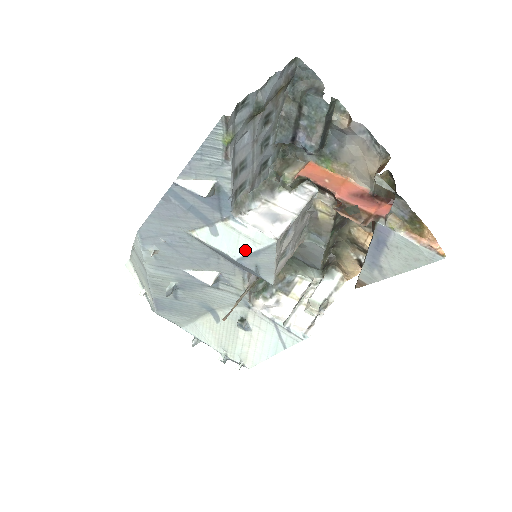
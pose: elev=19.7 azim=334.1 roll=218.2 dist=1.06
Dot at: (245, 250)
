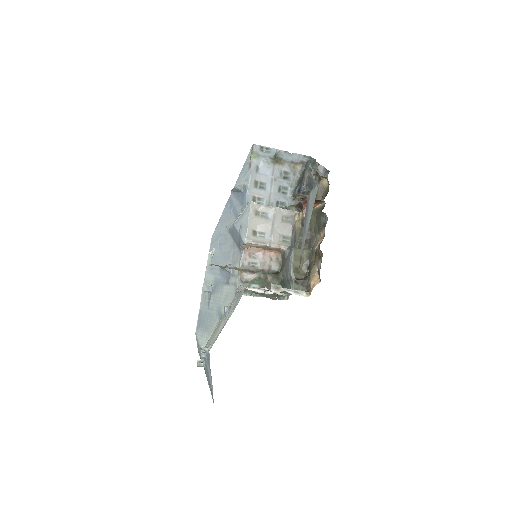
Dot at: (240, 216)
